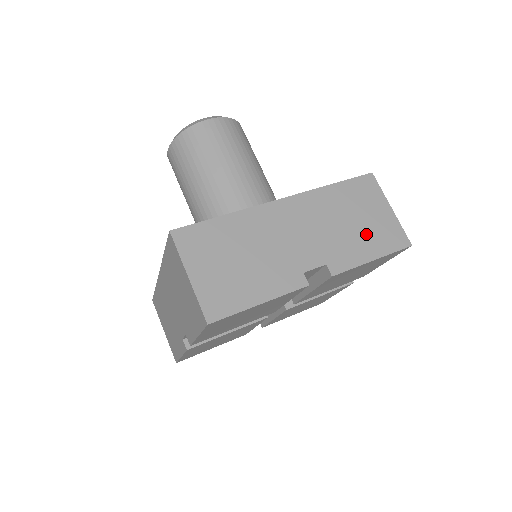
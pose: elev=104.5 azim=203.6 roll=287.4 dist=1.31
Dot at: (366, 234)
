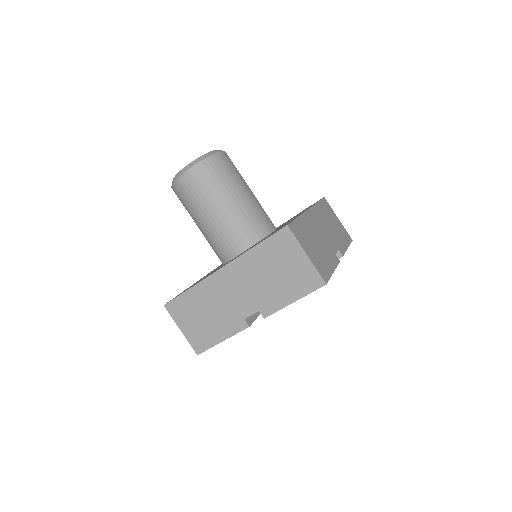
Dot at: (286, 283)
